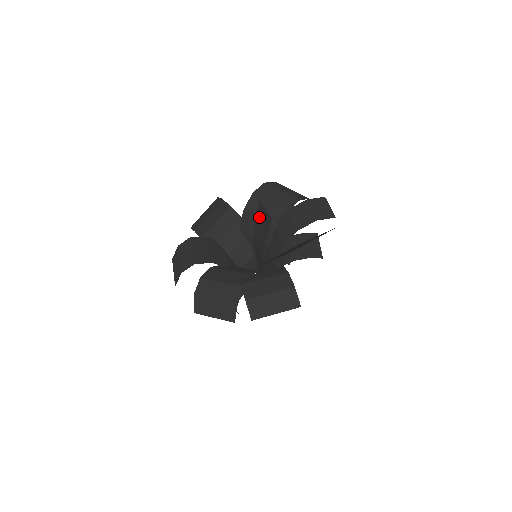
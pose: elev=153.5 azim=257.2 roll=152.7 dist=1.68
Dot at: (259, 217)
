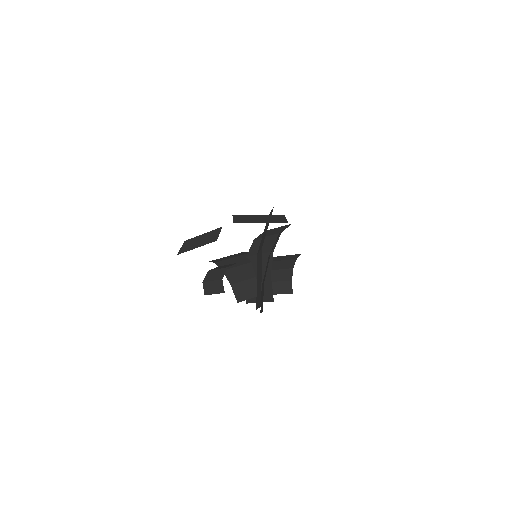
Dot at: (265, 227)
